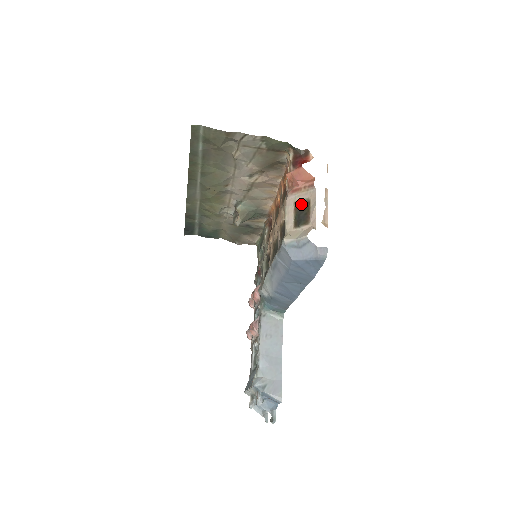
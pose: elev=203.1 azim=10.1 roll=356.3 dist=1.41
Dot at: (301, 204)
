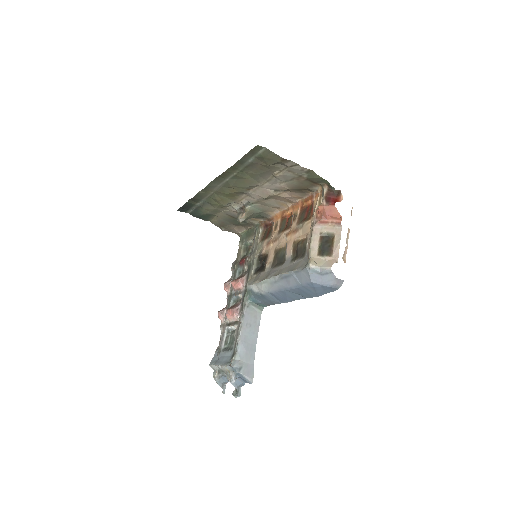
Dot at: (326, 236)
